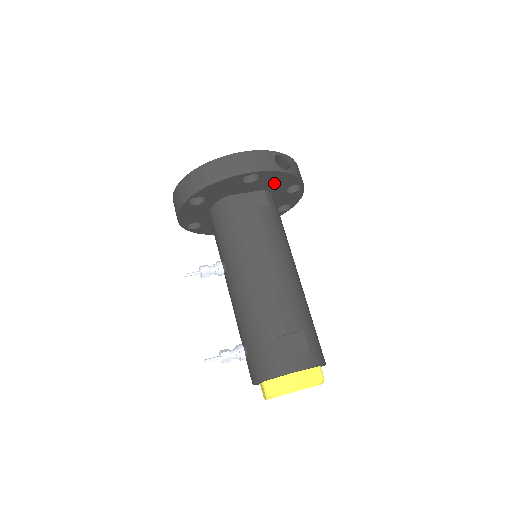
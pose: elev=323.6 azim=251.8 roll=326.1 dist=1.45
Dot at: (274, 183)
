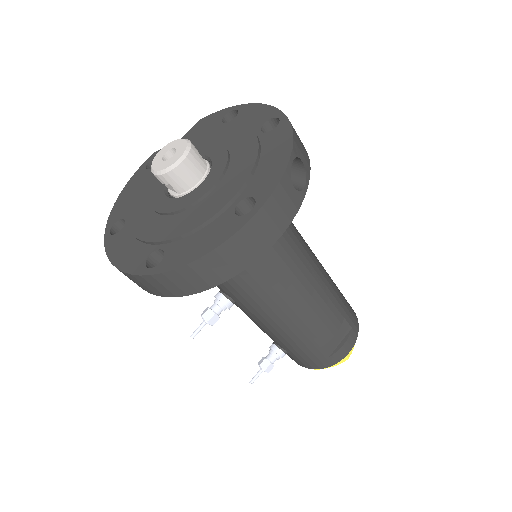
Dot at: occluded
